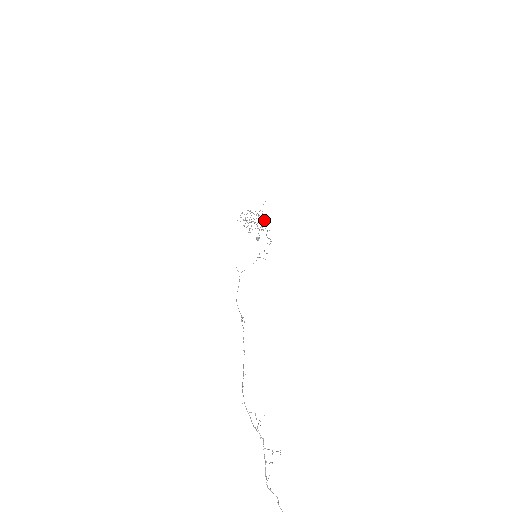
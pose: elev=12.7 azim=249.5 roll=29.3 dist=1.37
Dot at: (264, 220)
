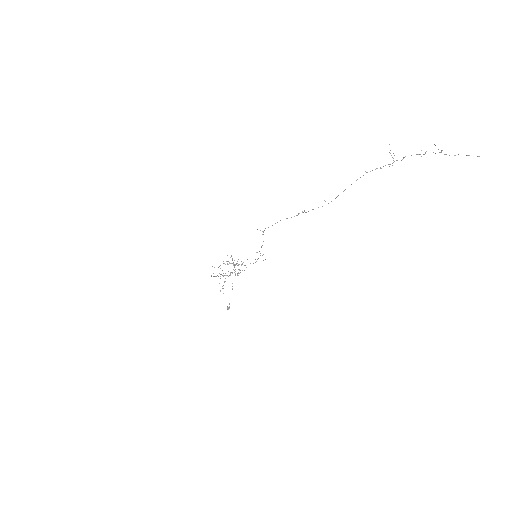
Dot at: (237, 265)
